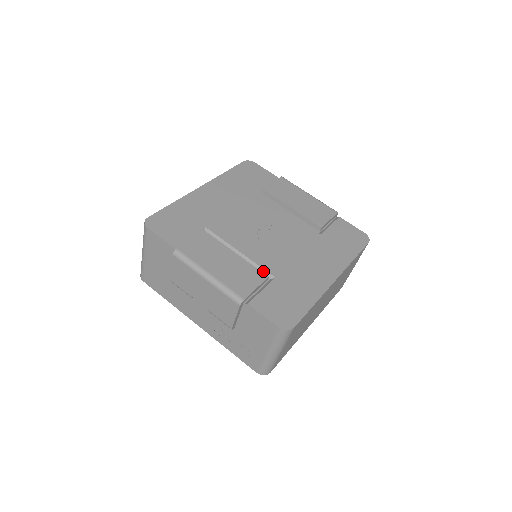
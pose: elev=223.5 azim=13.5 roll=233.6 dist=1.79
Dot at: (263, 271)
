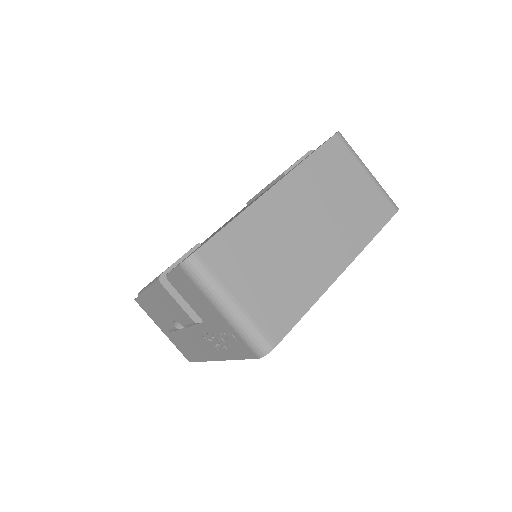
Dot at: occluded
